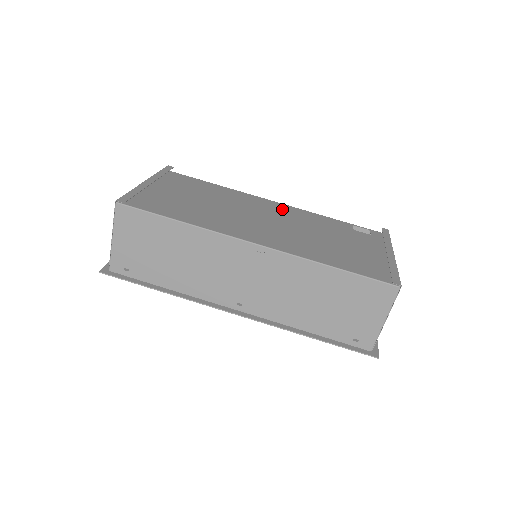
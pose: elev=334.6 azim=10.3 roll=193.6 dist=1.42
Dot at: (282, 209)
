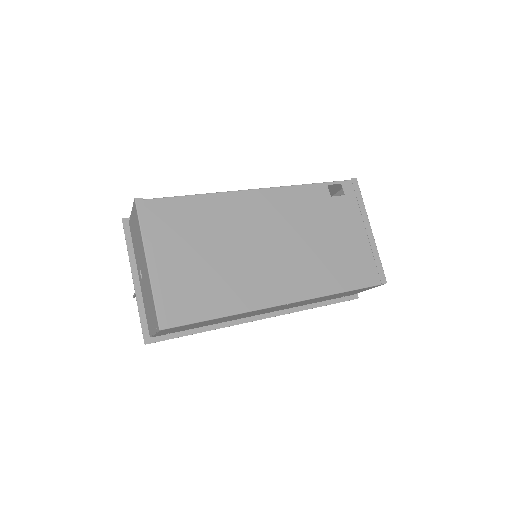
Dot at: (268, 205)
